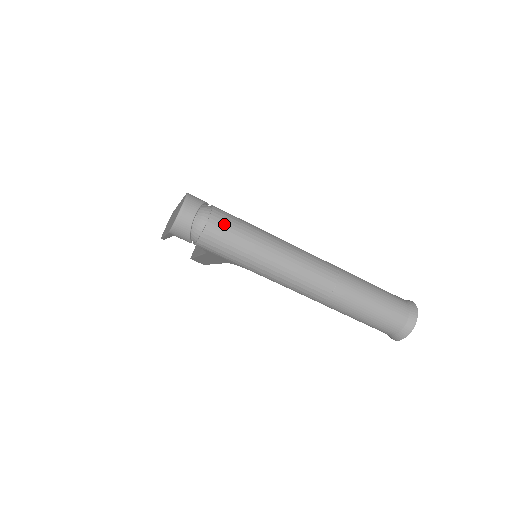
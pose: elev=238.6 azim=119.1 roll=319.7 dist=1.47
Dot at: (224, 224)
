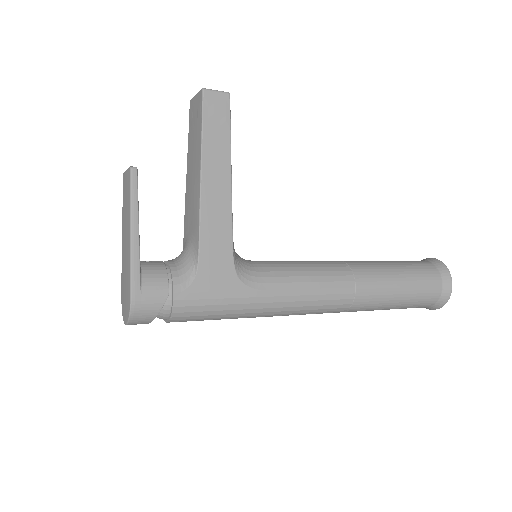
Dot at: occluded
